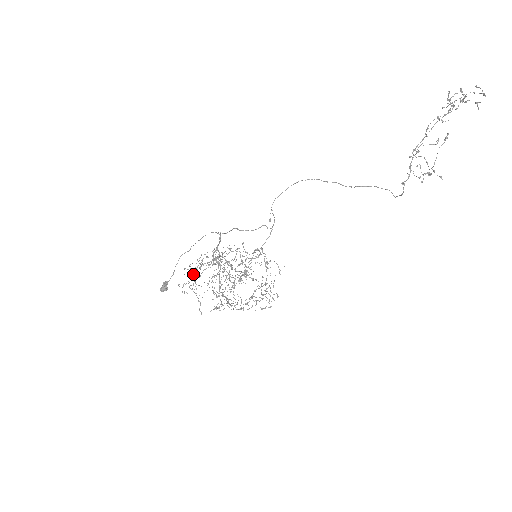
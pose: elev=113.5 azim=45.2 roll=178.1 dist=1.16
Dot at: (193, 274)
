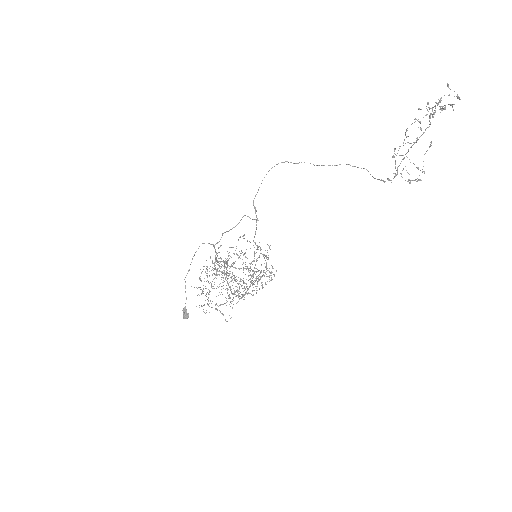
Dot at: occluded
